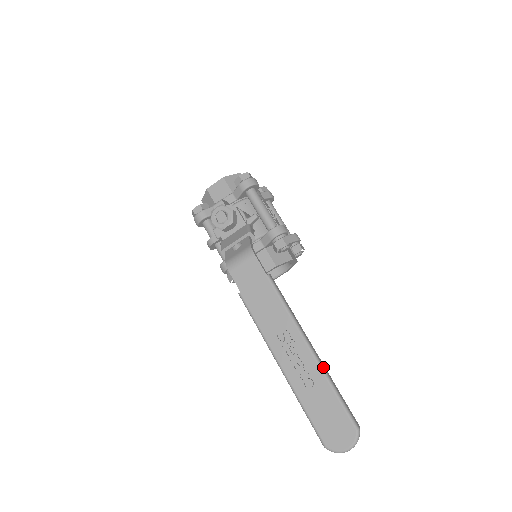
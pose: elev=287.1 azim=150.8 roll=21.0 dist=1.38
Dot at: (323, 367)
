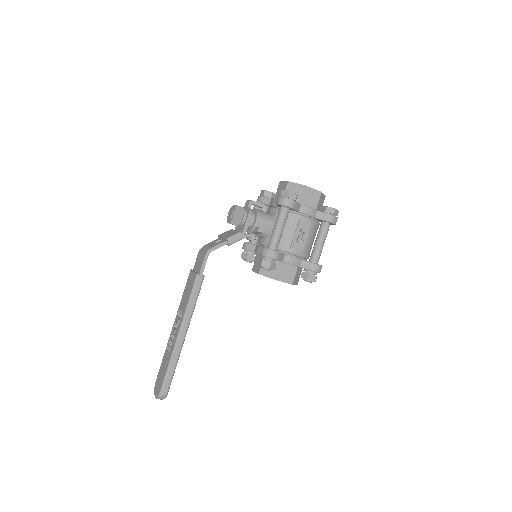
Dot at: (175, 350)
